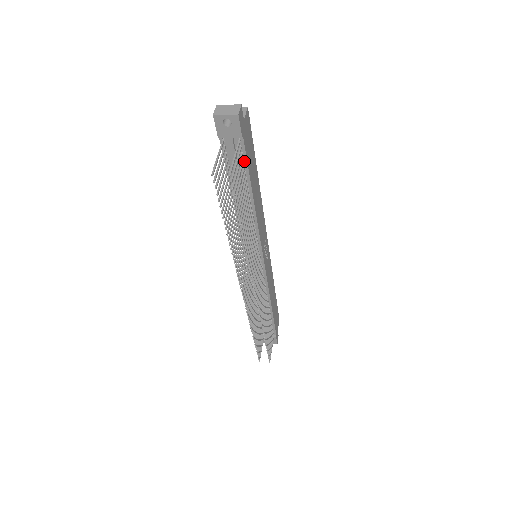
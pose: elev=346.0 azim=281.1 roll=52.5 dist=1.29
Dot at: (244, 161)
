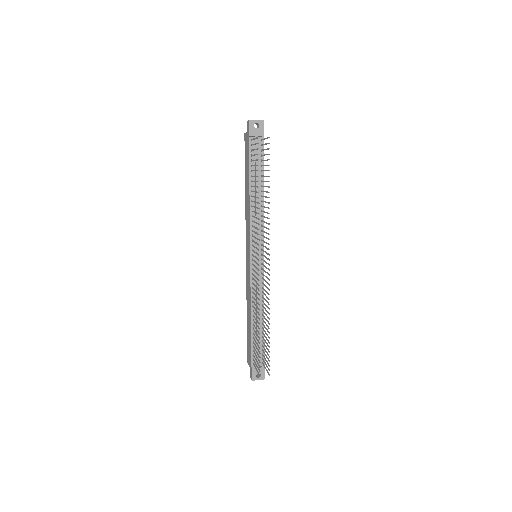
Dot at: (262, 156)
